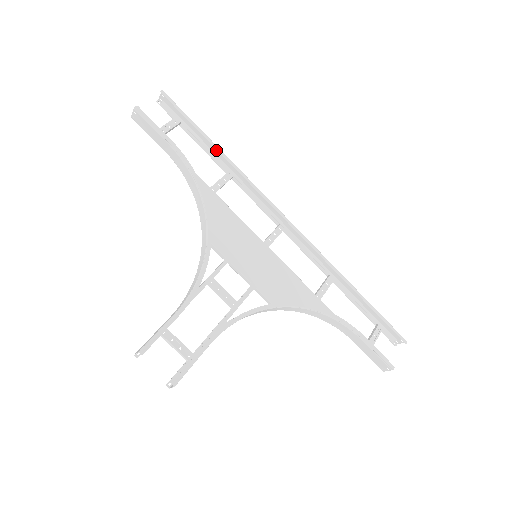
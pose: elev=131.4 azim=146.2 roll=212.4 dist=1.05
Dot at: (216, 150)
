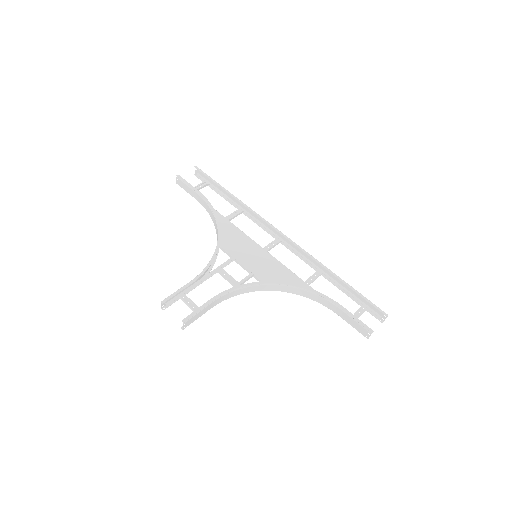
Dot at: (231, 196)
